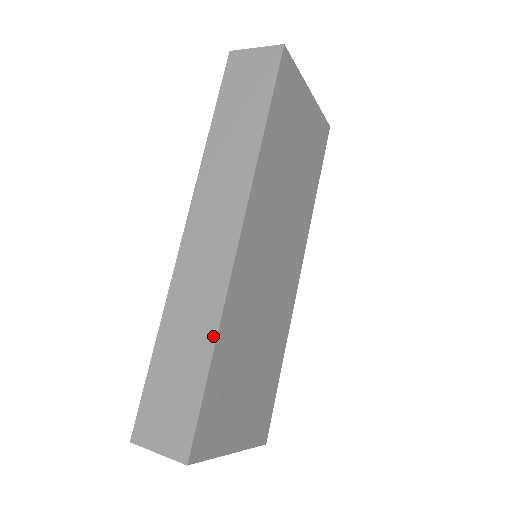
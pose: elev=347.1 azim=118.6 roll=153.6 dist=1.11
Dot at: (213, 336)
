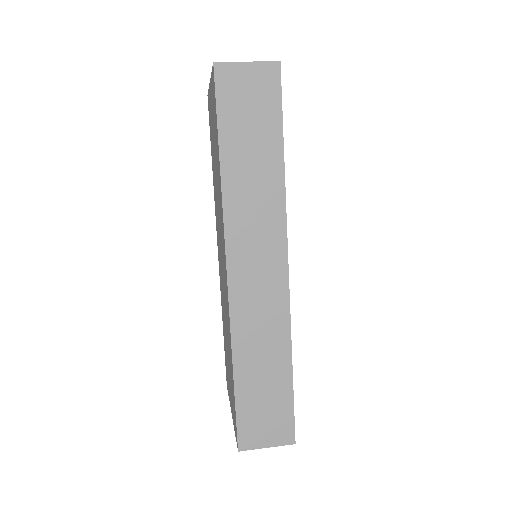
Dot at: (288, 353)
